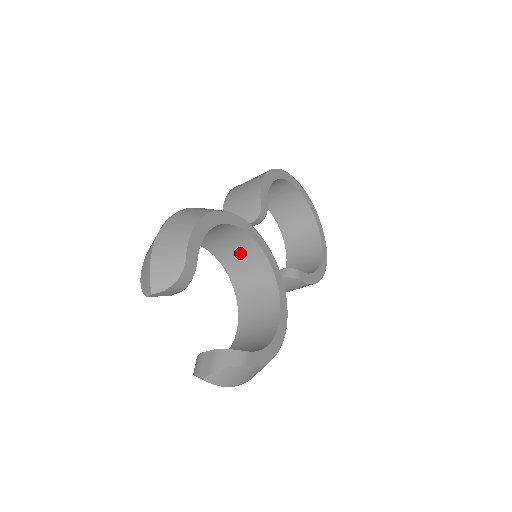
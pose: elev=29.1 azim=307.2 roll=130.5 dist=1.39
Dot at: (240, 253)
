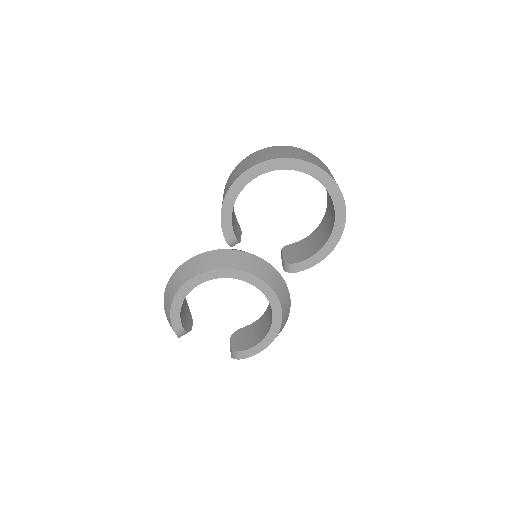
Dot at: occluded
